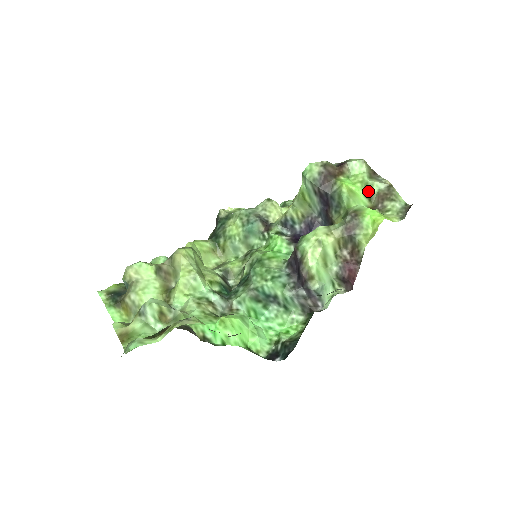
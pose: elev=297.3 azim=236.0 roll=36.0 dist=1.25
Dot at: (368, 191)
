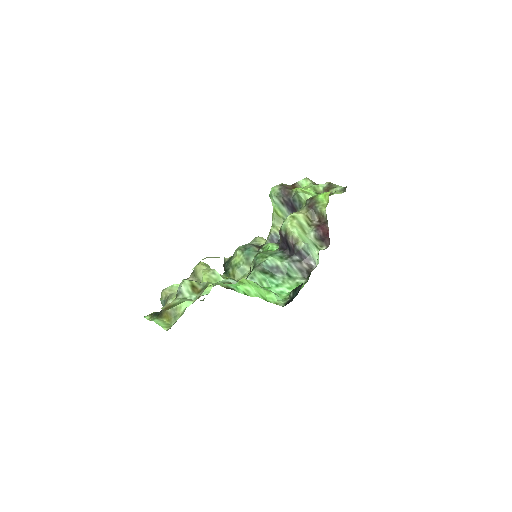
Dot at: (317, 191)
